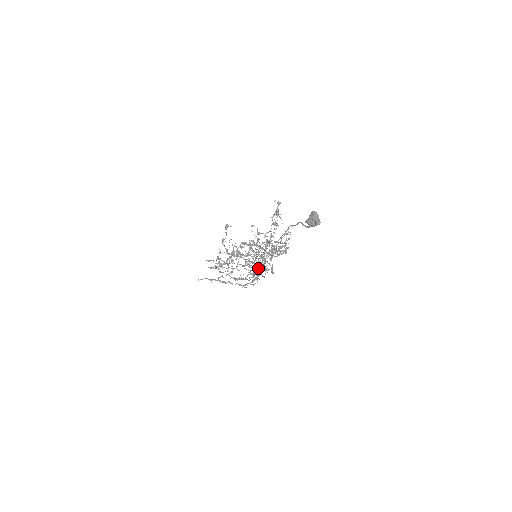
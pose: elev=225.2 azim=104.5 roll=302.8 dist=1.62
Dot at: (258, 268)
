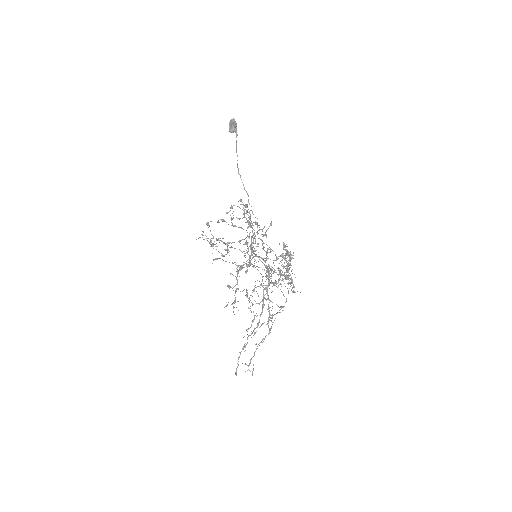
Dot at: occluded
